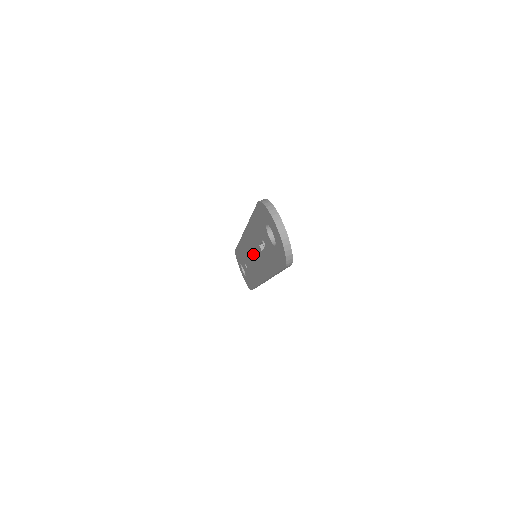
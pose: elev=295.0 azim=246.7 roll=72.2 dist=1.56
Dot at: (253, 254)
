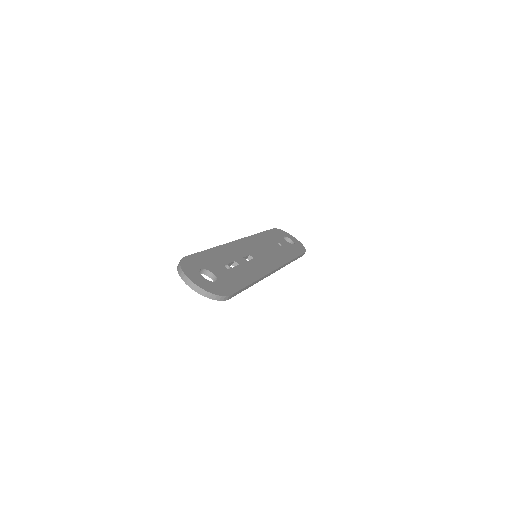
Dot at: occluded
